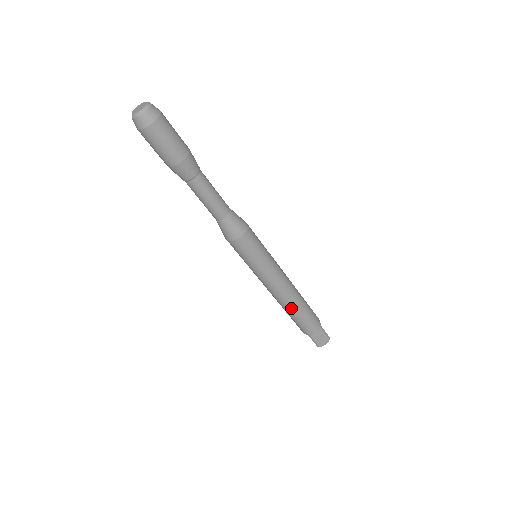
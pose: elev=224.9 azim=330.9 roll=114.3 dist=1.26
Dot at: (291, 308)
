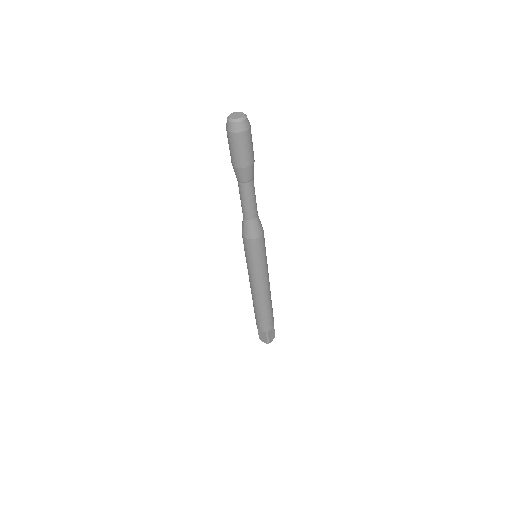
Dot at: (266, 304)
